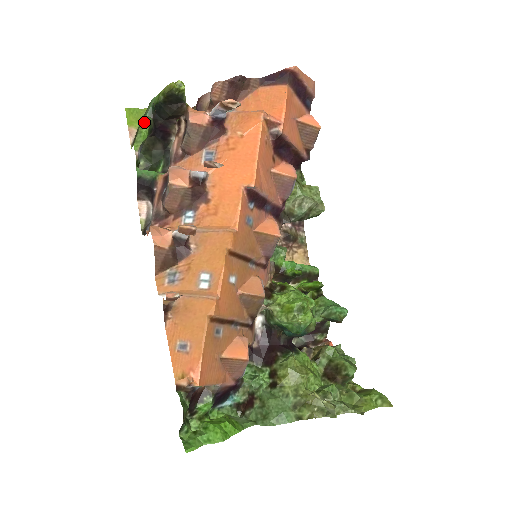
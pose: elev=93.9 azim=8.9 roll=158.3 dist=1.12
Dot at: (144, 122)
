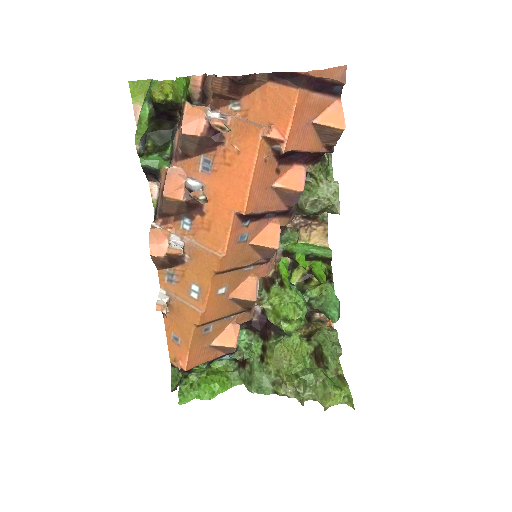
Dot at: (143, 112)
